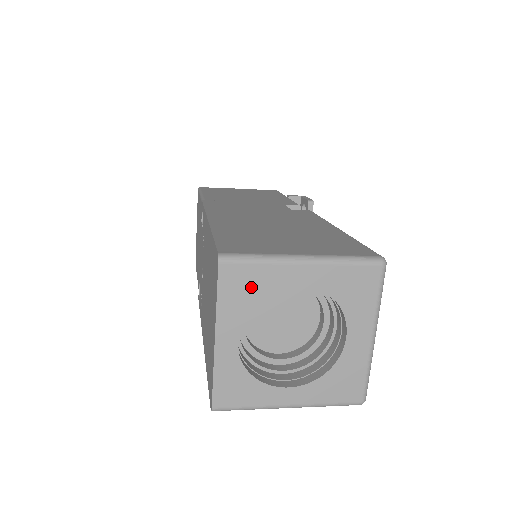
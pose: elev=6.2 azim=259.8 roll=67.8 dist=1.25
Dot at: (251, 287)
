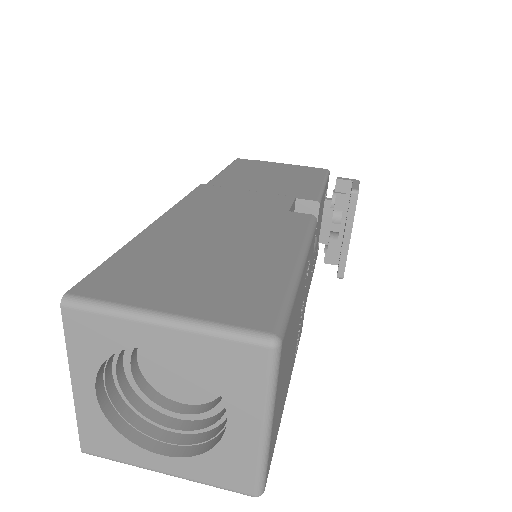
Dot at: (102, 340)
